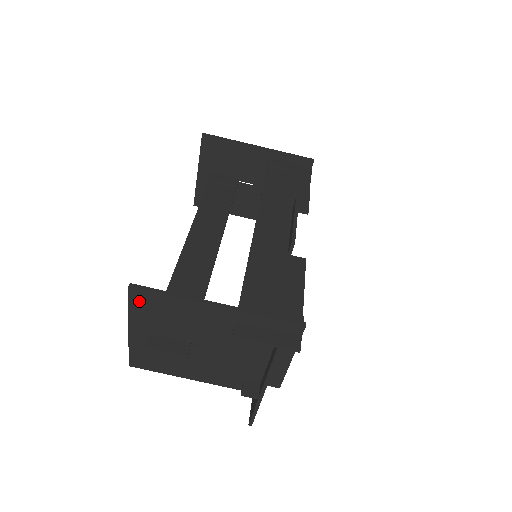
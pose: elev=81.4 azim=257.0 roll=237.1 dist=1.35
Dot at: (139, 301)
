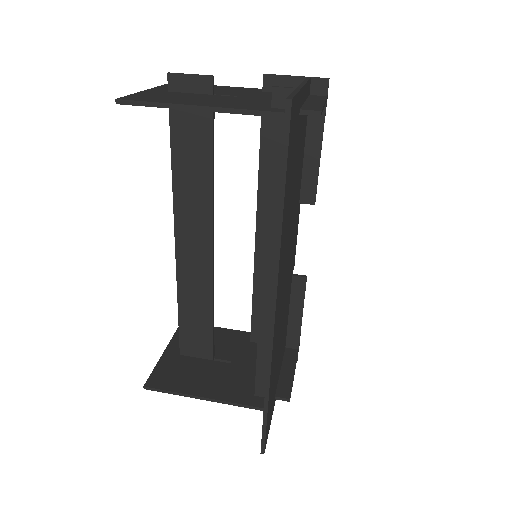
Dot at: occluded
